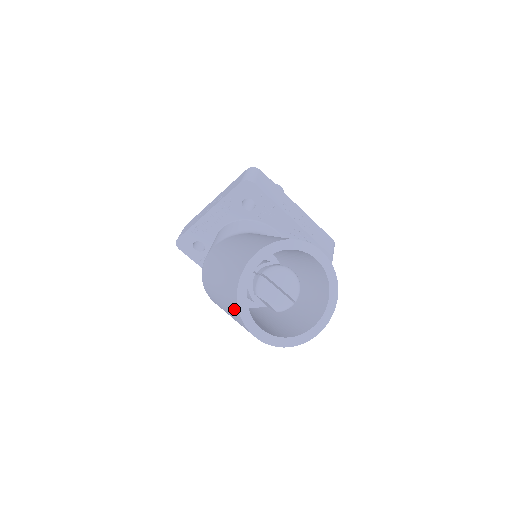
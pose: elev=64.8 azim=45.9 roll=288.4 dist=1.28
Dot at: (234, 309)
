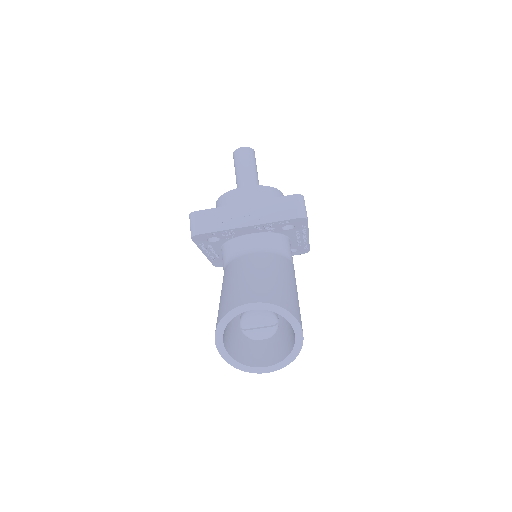
Dot at: occluded
